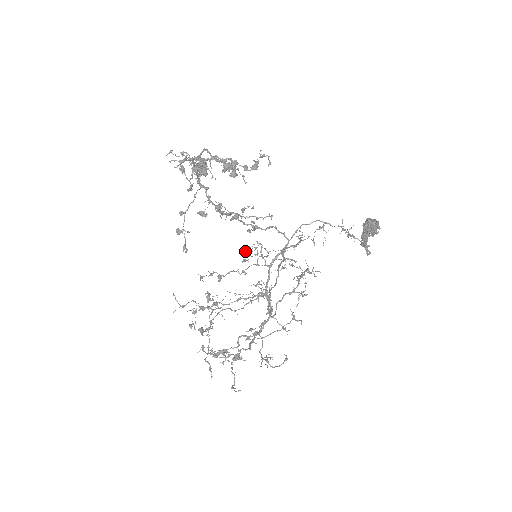
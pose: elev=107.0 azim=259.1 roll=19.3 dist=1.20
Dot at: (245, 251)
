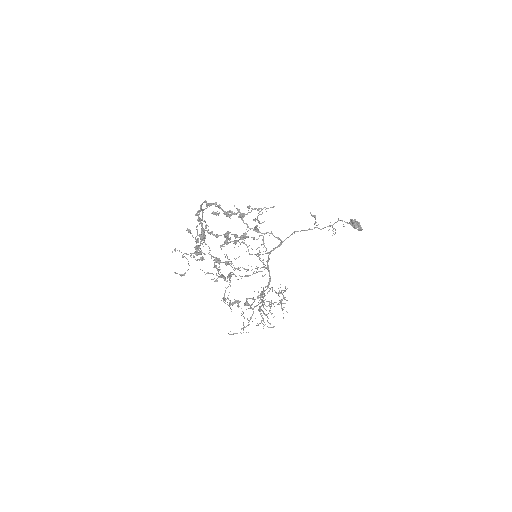
Dot at: occluded
